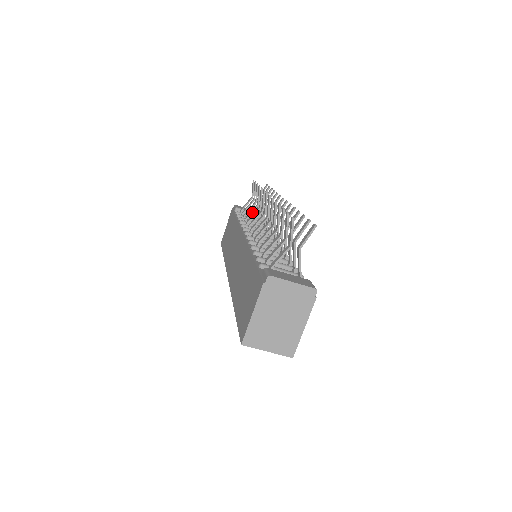
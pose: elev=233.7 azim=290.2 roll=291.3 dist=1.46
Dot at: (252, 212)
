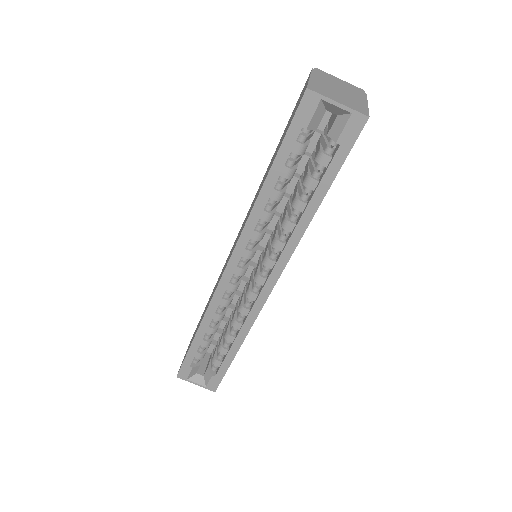
Dot at: occluded
